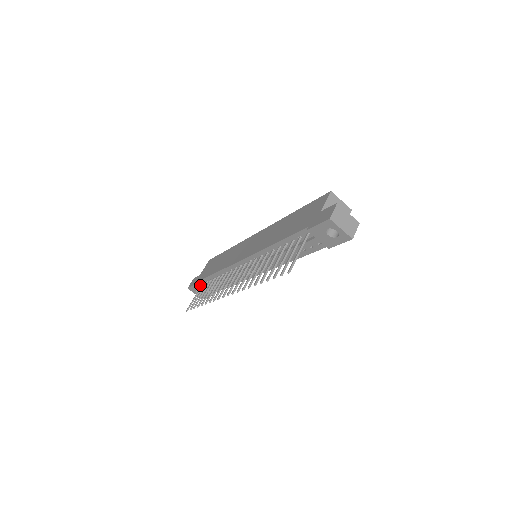
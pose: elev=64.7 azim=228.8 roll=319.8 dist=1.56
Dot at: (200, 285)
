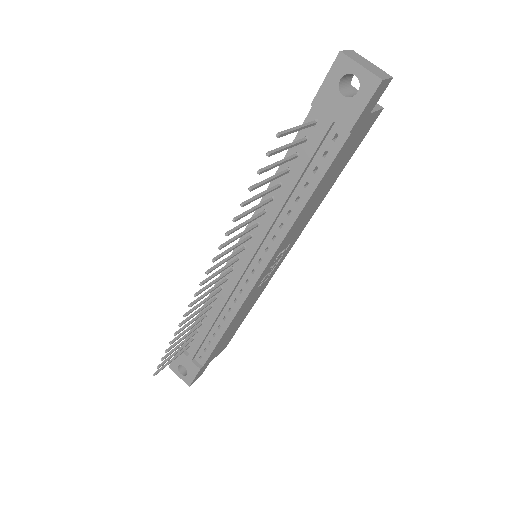
Dot at: (184, 351)
